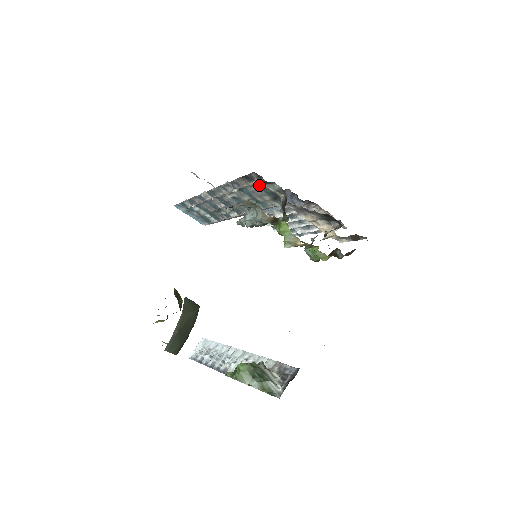
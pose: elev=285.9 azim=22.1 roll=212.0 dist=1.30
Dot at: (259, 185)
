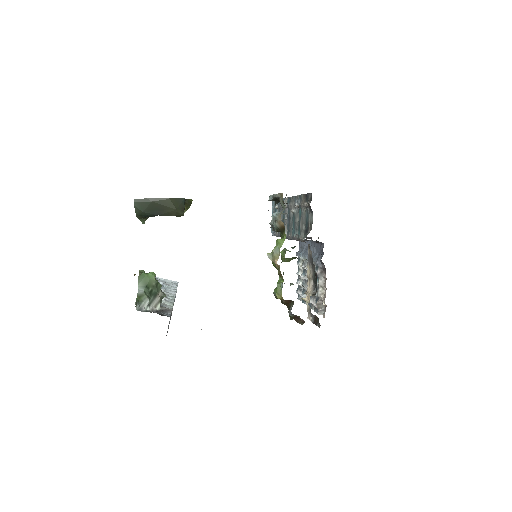
Dot at: (307, 210)
